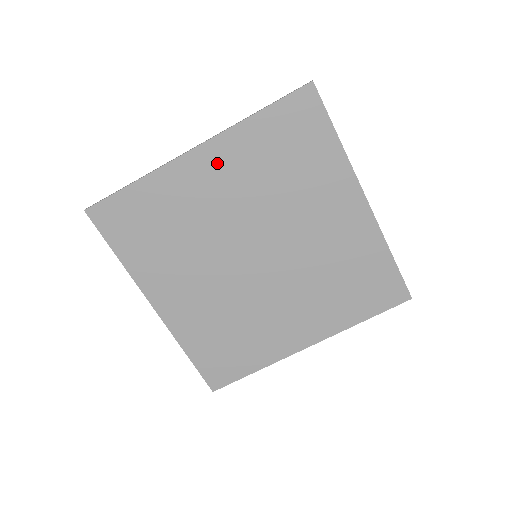
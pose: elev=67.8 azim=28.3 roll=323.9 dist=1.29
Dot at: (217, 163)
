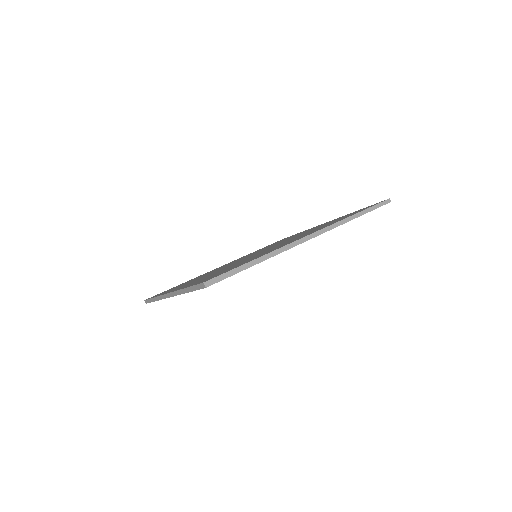
Dot at: occluded
